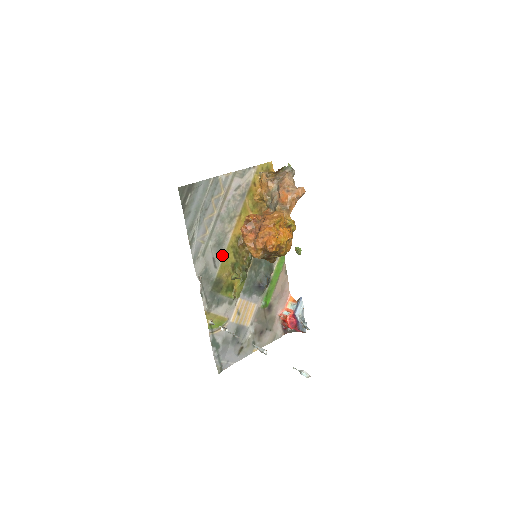
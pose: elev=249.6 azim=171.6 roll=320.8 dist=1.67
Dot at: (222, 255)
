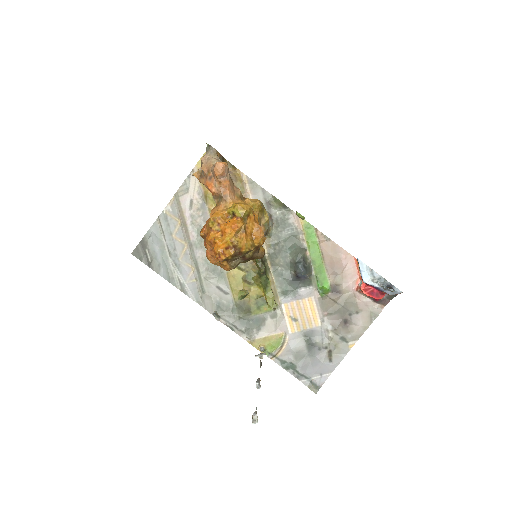
Dot at: (225, 278)
